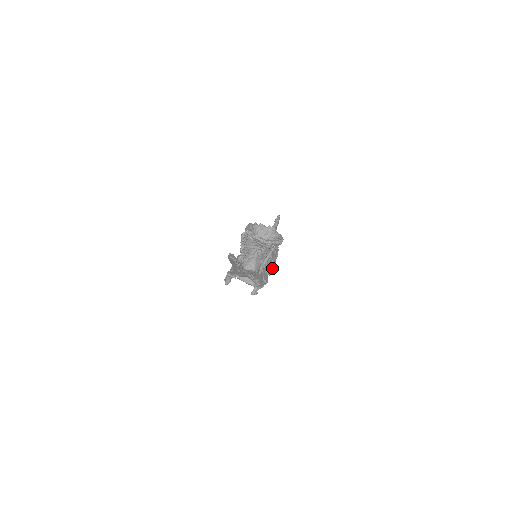
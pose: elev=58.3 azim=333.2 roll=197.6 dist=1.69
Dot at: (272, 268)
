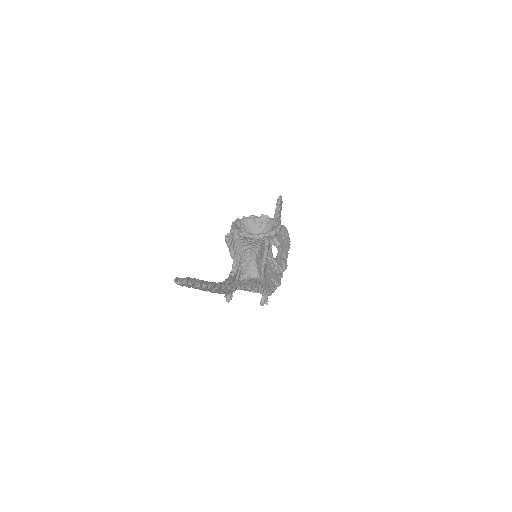
Dot at: (283, 263)
